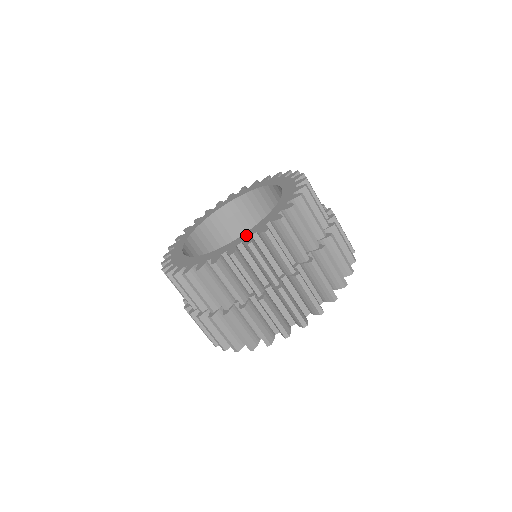
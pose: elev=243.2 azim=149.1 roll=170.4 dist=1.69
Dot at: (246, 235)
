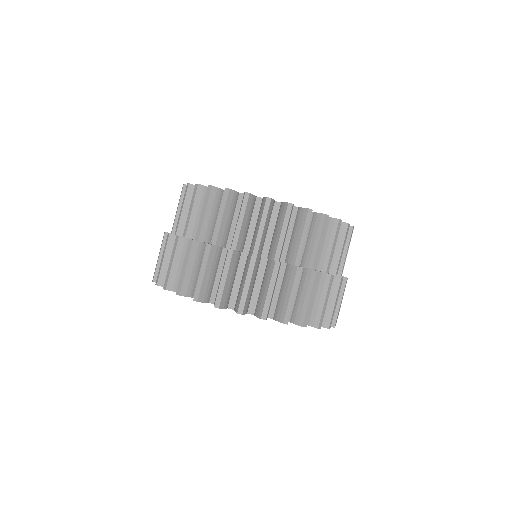
Dot at: occluded
